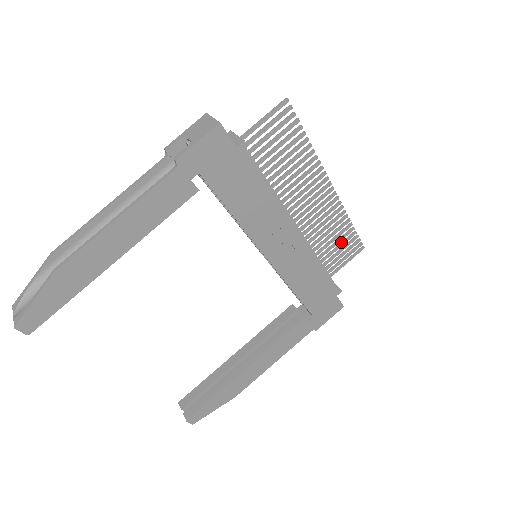
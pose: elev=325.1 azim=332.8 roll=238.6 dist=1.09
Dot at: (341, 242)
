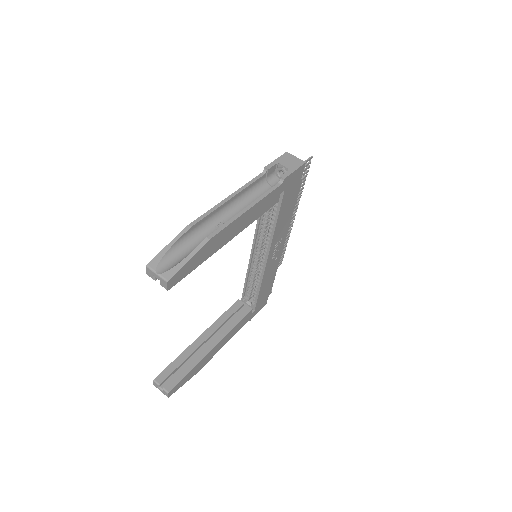
Dot at: occluded
